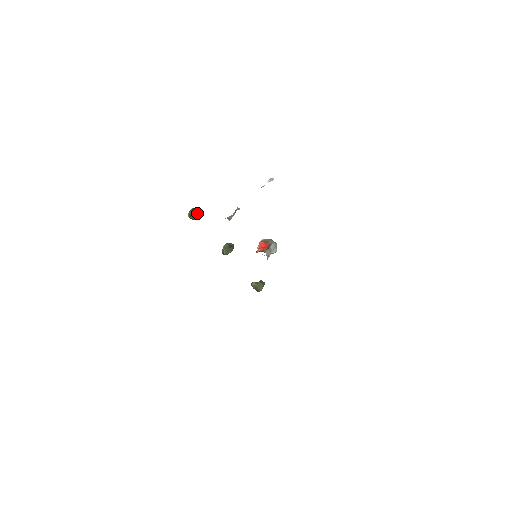
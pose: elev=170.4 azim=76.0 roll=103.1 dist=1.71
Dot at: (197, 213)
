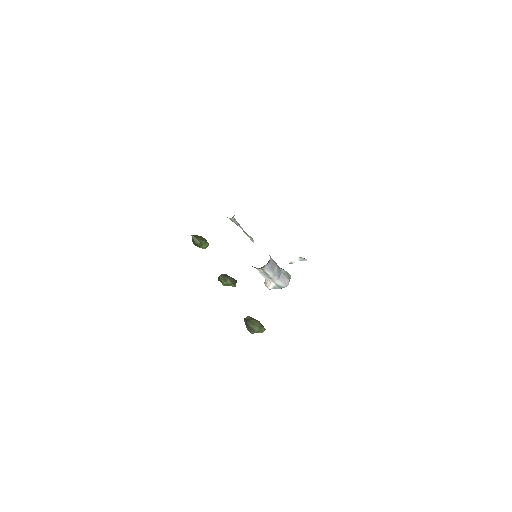
Dot at: (203, 240)
